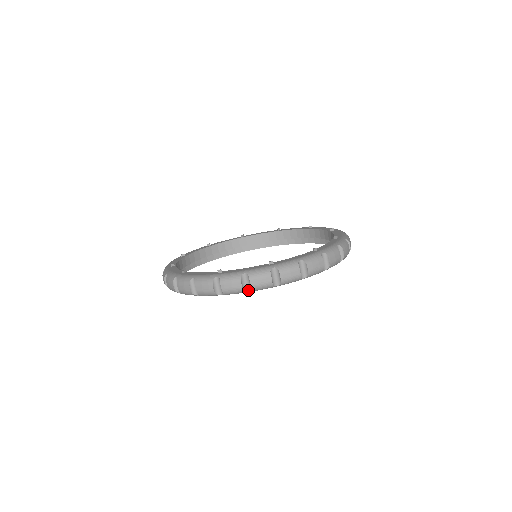
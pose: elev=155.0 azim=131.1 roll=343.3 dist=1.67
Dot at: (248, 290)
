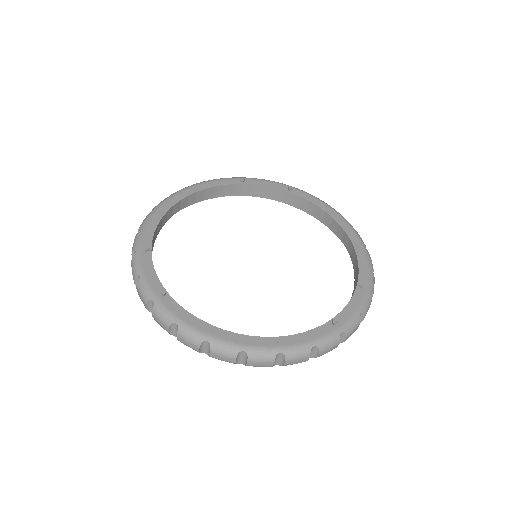
Dot at: (176, 336)
